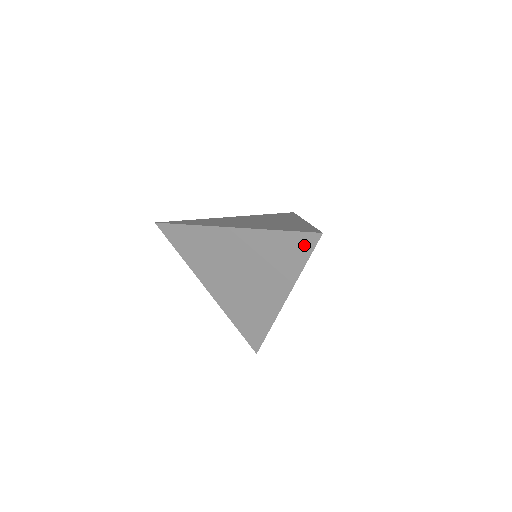
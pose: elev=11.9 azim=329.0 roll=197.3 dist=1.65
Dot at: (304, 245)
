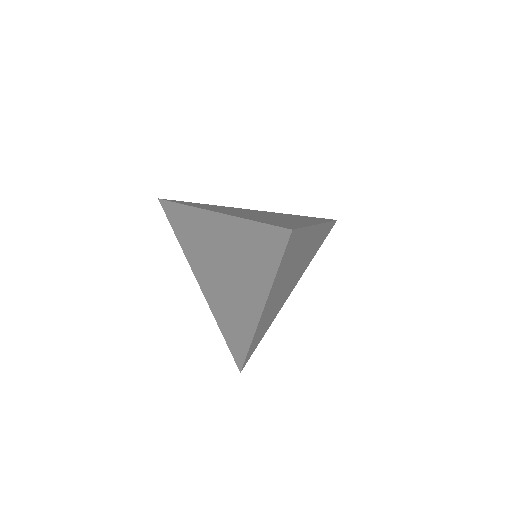
Dot at: (275, 243)
